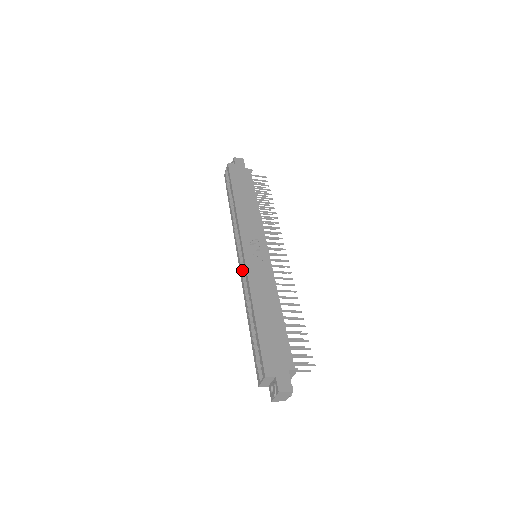
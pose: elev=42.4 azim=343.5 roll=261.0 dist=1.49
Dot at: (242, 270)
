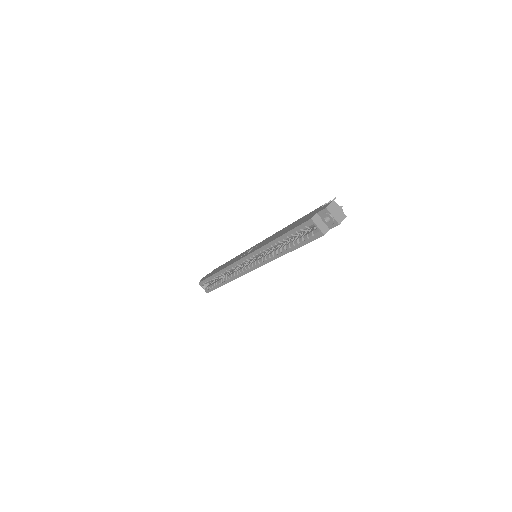
Dot at: (256, 263)
